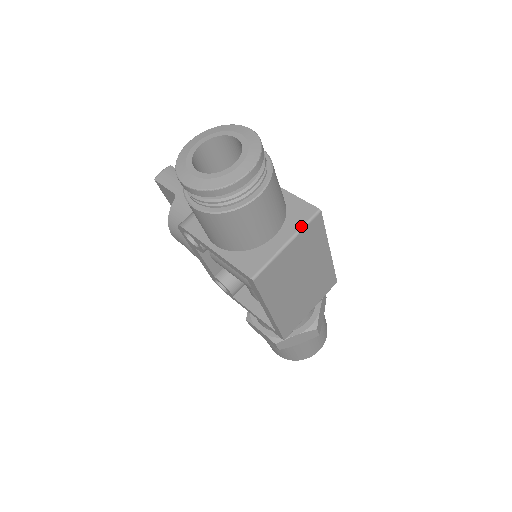
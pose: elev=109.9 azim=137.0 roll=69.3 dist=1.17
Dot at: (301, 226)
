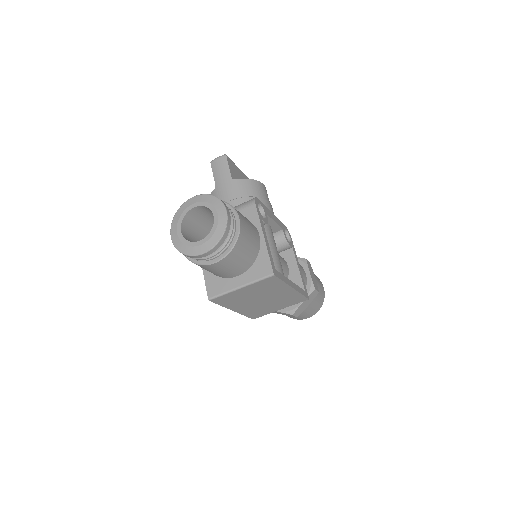
Dot at: (255, 280)
